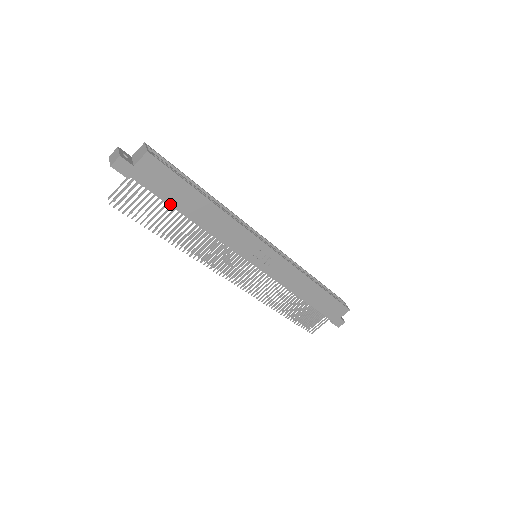
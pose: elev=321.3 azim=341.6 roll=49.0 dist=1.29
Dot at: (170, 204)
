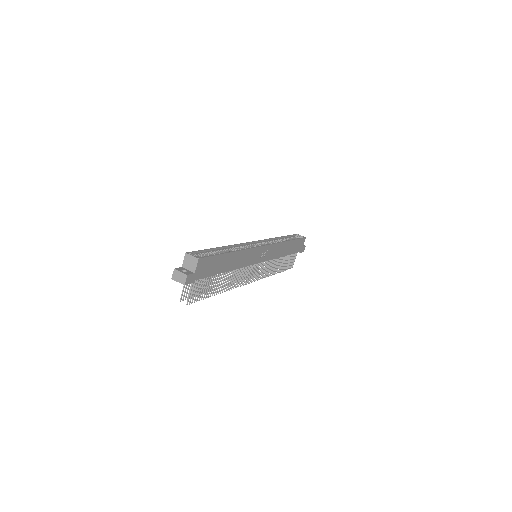
Dot at: (216, 274)
